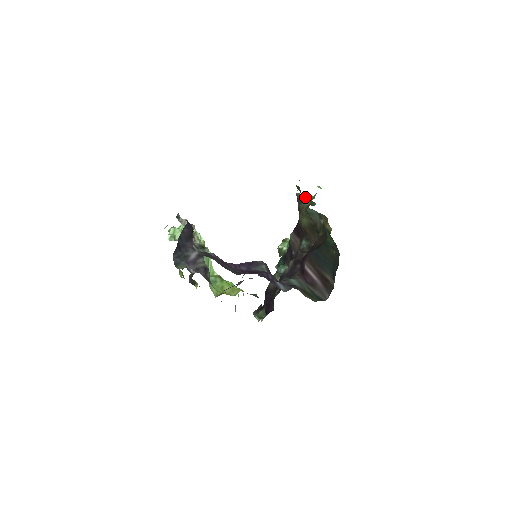
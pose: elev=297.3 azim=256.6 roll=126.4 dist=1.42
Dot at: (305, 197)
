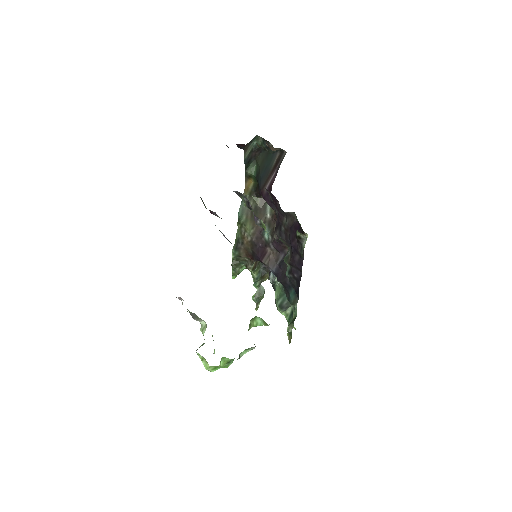
Dot at: (236, 238)
